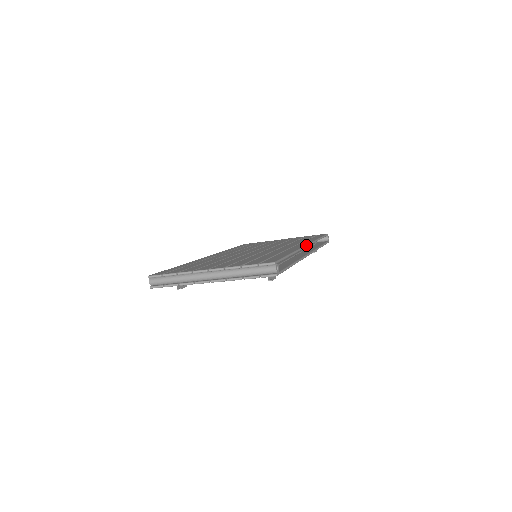
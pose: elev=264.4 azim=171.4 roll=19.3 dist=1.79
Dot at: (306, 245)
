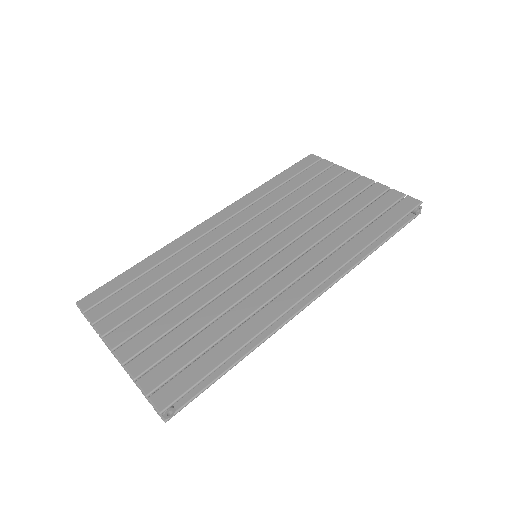
Dot at: (304, 296)
